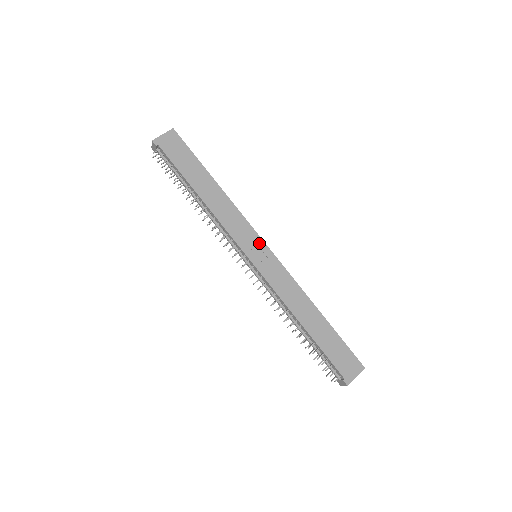
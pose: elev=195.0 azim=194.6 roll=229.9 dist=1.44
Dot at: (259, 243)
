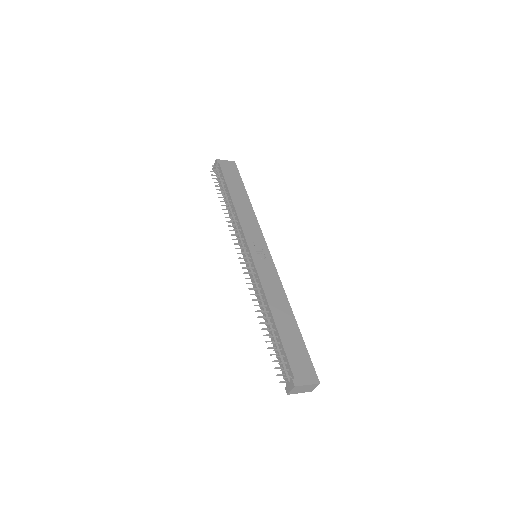
Dot at: (263, 246)
